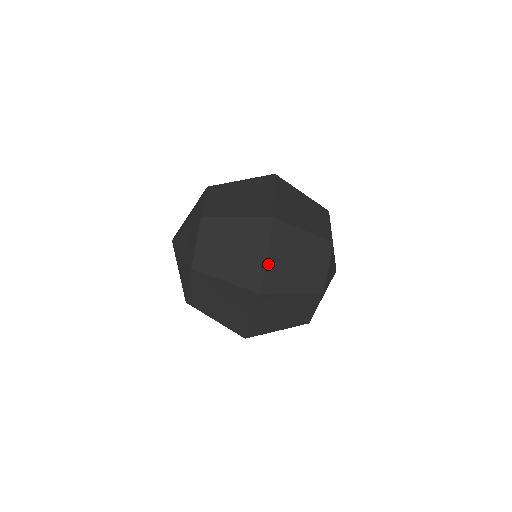
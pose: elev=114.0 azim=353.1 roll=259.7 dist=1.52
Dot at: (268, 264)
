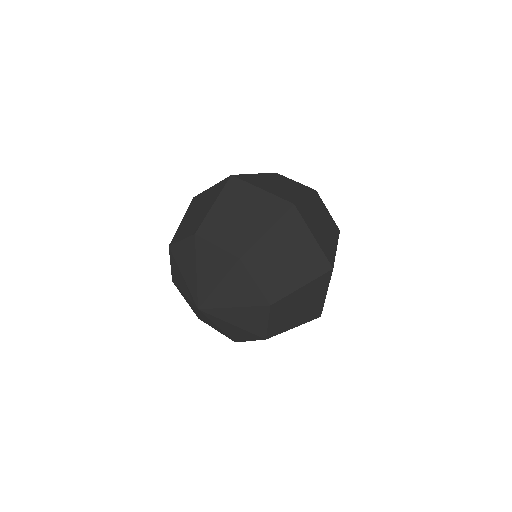
Dot at: occluded
